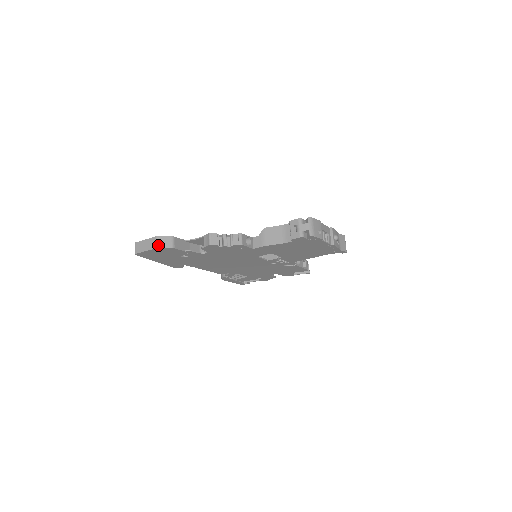
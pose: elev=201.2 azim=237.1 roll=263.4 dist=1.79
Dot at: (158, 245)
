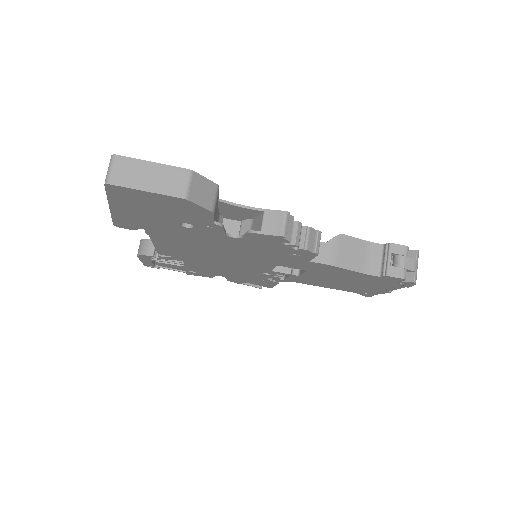
Dot at: (190, 193)
